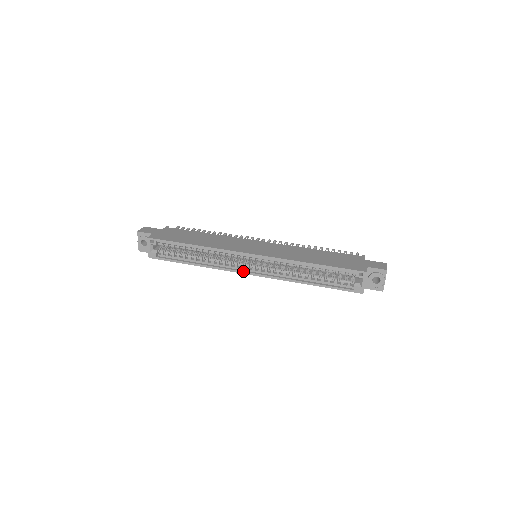
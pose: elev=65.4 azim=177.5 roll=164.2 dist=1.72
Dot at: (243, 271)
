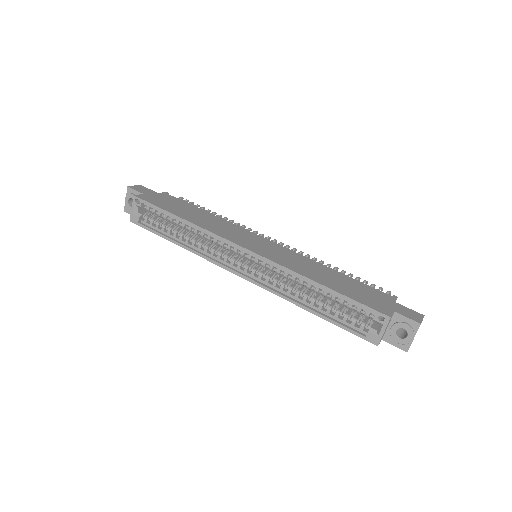
Dot at: (232, 269)
